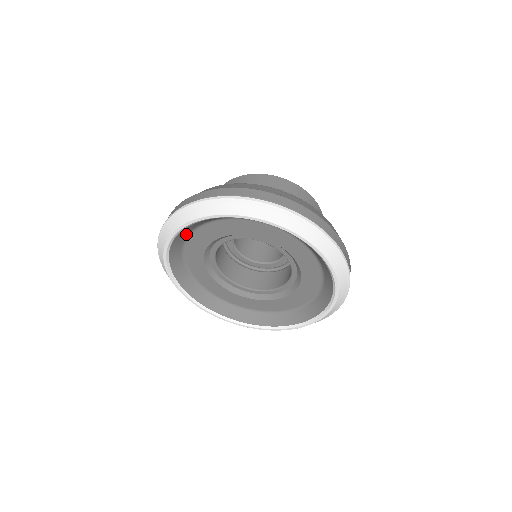
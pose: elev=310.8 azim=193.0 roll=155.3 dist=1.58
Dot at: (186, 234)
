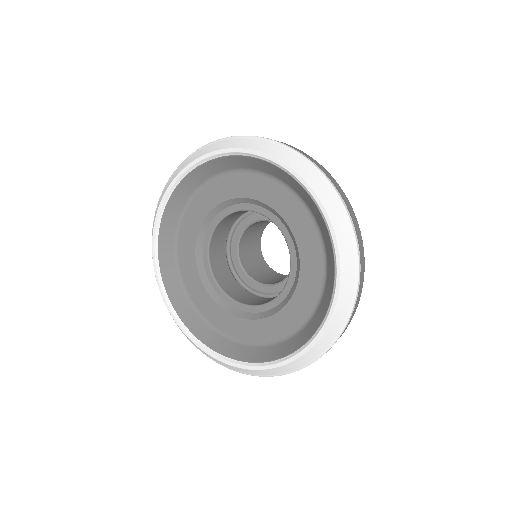
Dot at: (173, 227)
